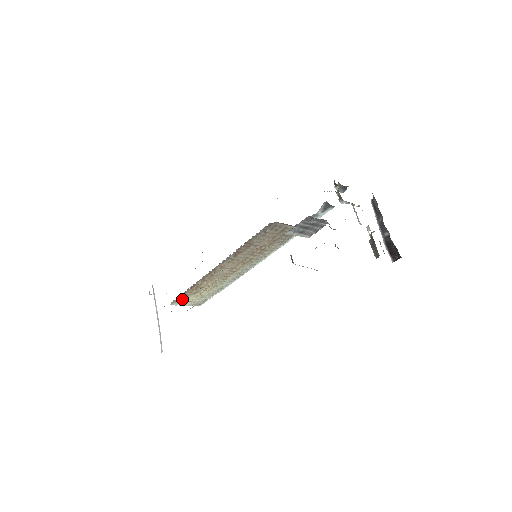
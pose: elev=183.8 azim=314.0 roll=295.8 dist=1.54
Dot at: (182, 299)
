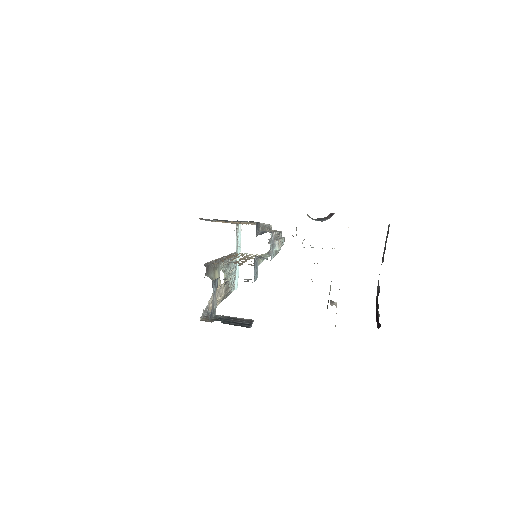
Dot at: (240, 253)
